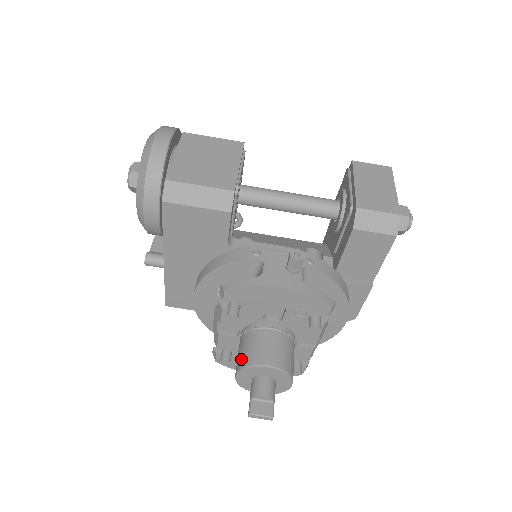
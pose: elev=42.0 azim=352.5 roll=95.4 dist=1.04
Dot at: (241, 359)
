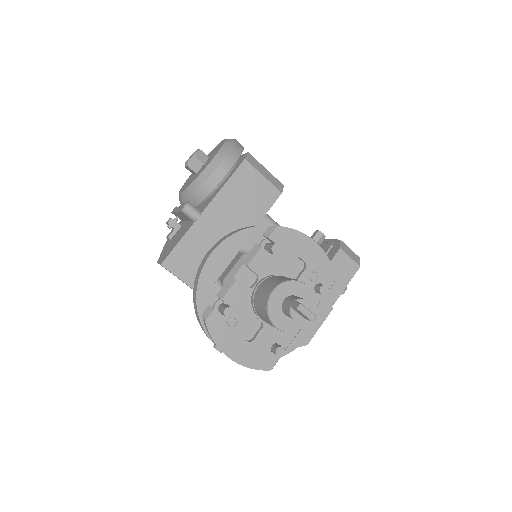
Dot at: (278, 280)
